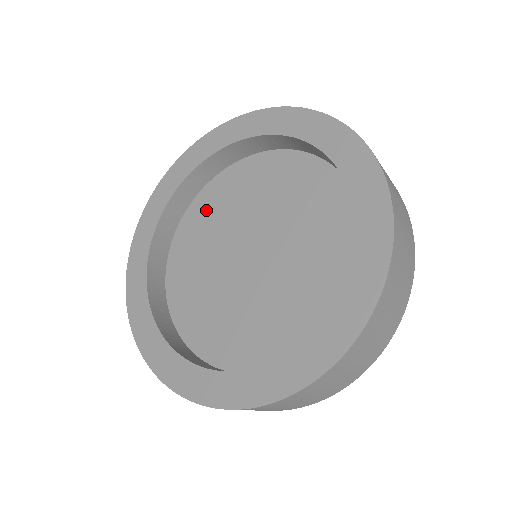
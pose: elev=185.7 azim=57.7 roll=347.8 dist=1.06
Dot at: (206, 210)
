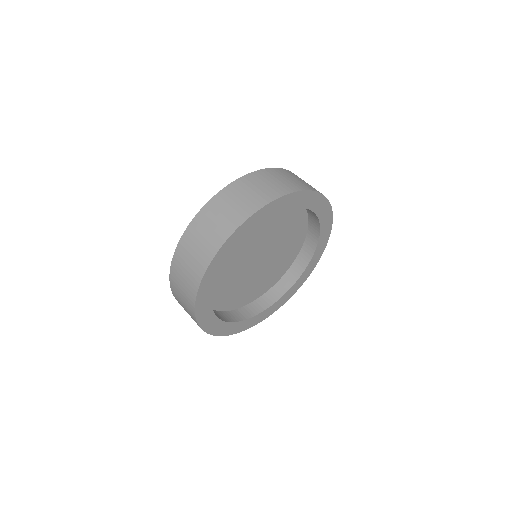
Dot at: occluded
